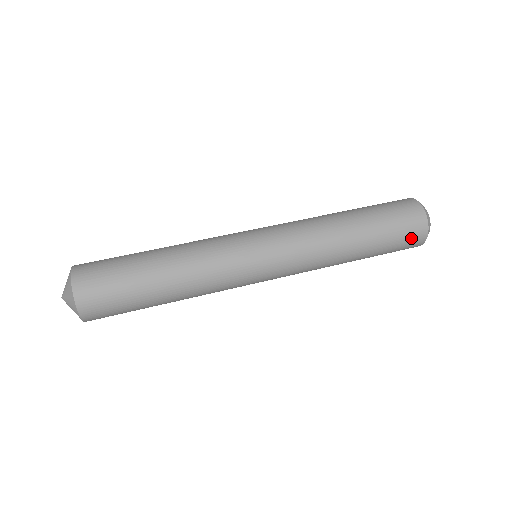
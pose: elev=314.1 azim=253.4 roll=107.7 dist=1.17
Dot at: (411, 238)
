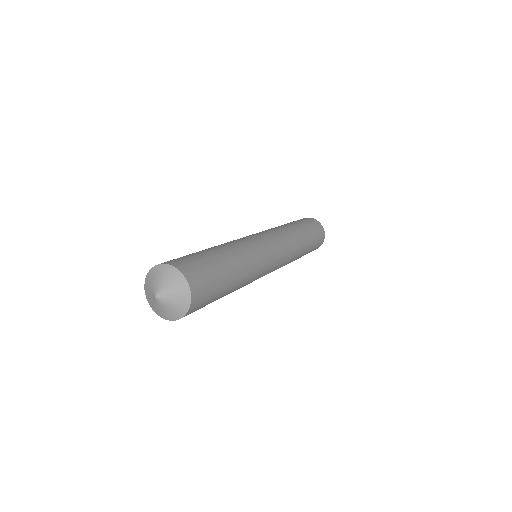
Dot at: (317, 226)
